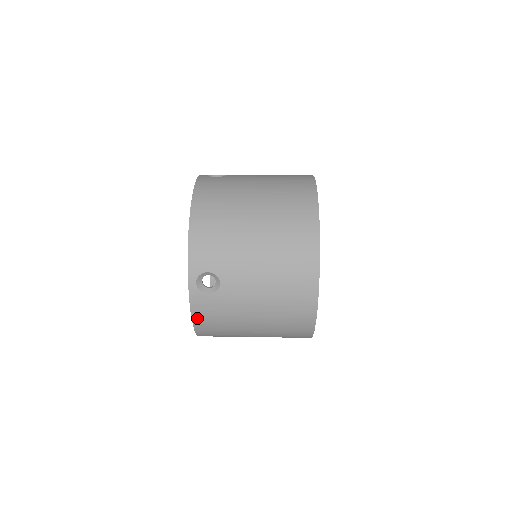
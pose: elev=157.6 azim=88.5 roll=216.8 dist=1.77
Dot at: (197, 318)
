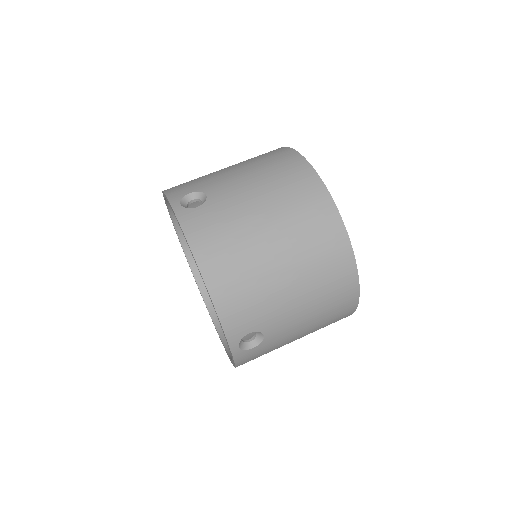
Dot at: (241, 364)
